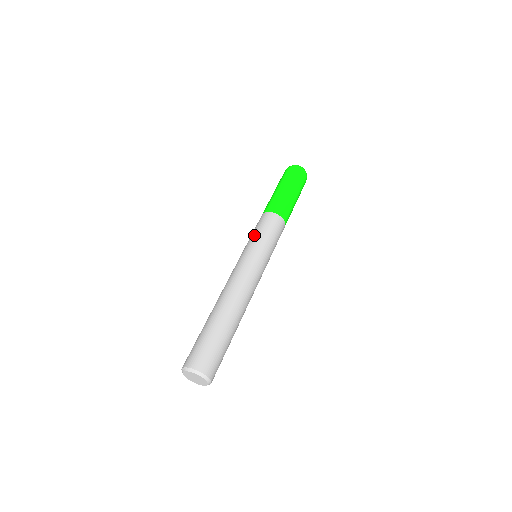
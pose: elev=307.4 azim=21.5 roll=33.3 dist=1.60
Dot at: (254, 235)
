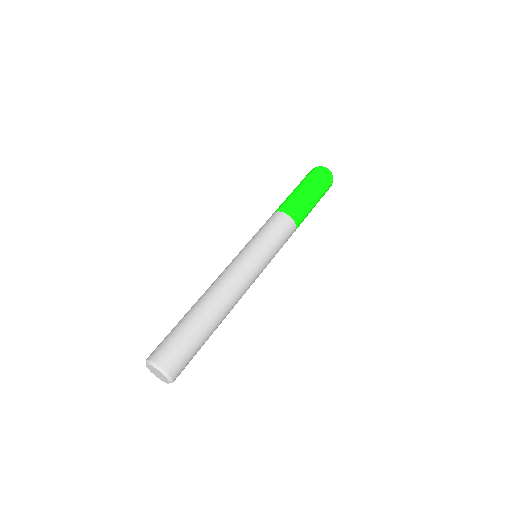
Dot at: (260, 233)
